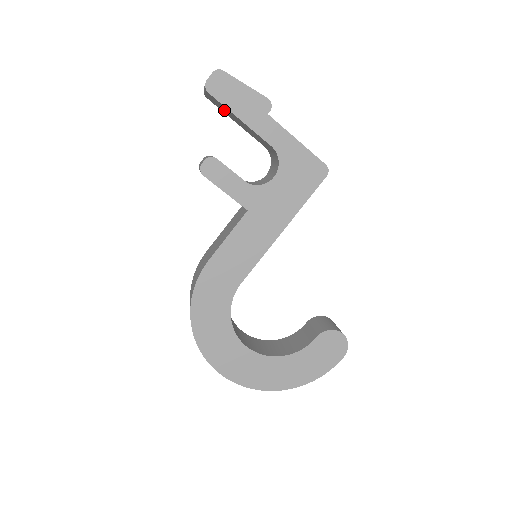
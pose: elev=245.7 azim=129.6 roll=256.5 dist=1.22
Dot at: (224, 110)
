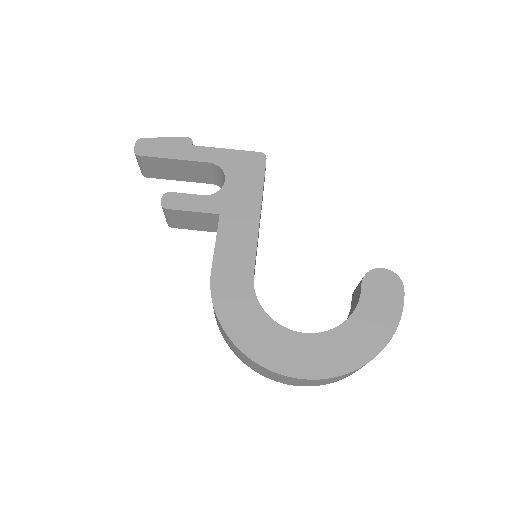
Dot at: (162, 171)
